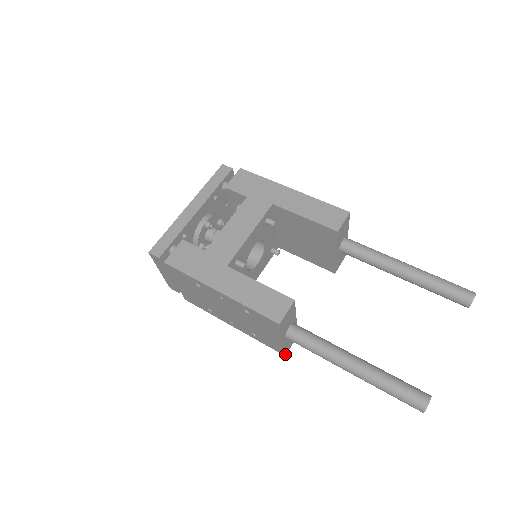
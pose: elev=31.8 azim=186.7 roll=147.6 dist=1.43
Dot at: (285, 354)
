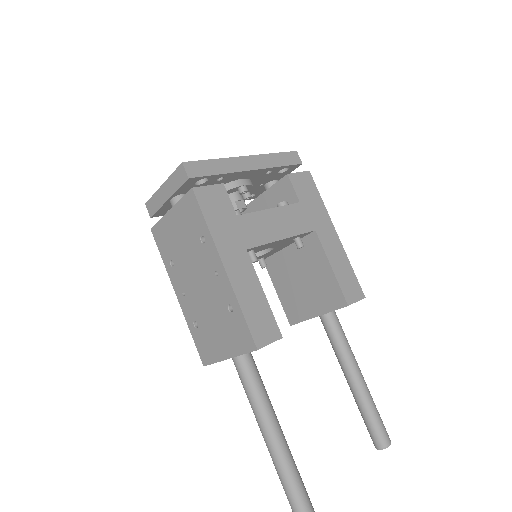
Dot at: (206, 365)
